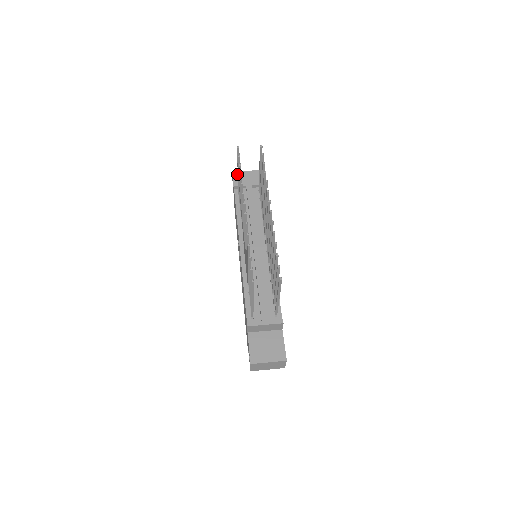
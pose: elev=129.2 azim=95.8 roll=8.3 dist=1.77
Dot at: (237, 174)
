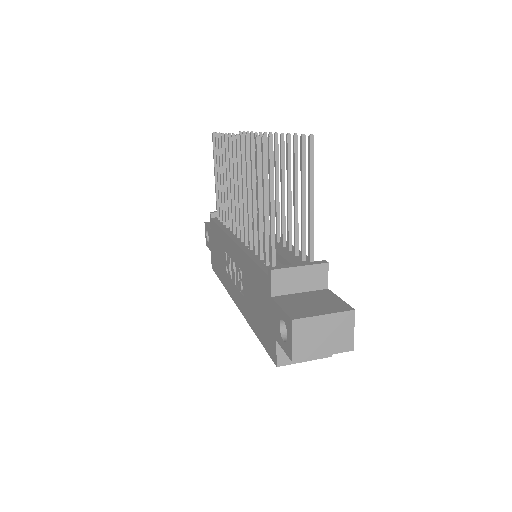
Dot at: occluded
